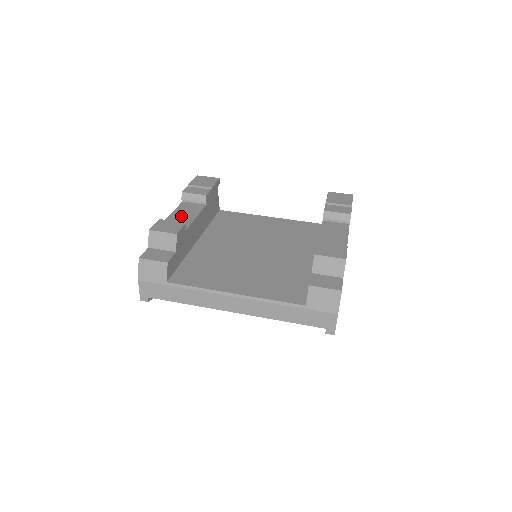
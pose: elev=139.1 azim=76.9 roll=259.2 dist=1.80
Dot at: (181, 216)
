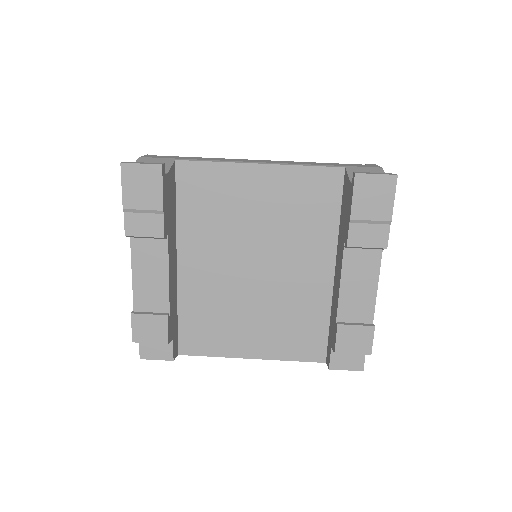
Dot at: (148, 280)
